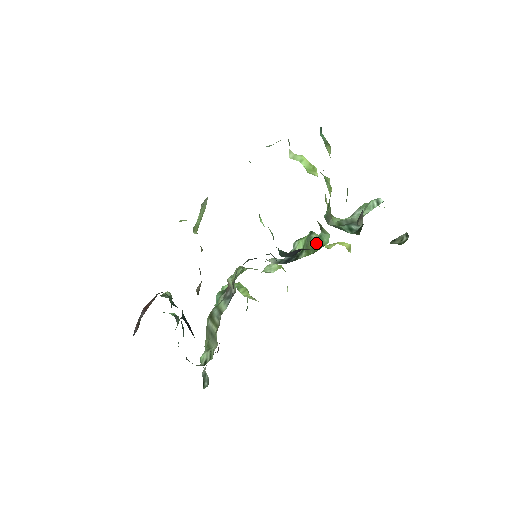
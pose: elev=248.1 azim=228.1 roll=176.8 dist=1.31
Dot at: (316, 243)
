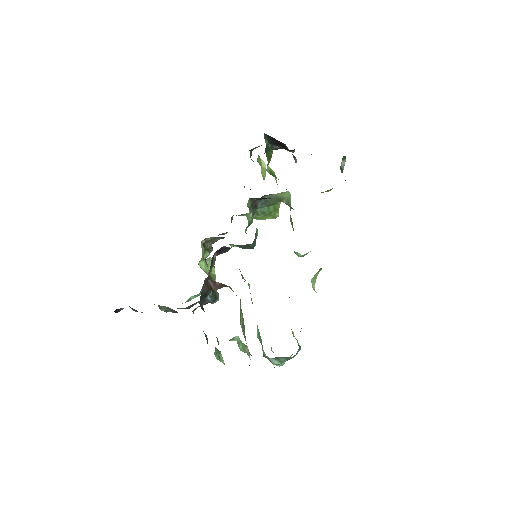
Dot at: occluded
